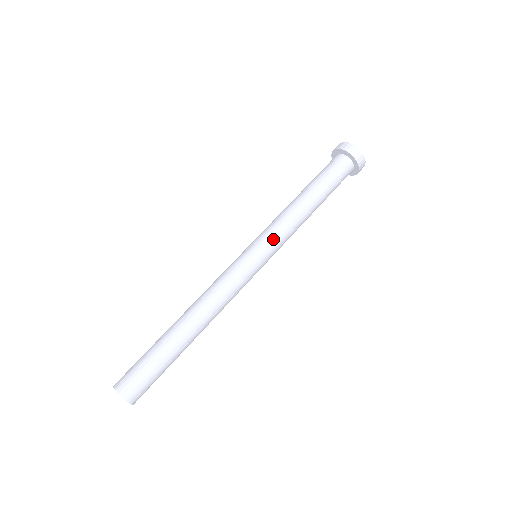
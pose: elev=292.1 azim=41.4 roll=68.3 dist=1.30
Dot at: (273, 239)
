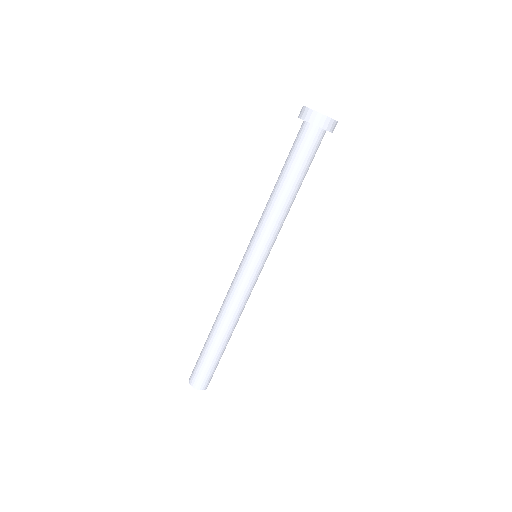
Dot at: (268, 244)
